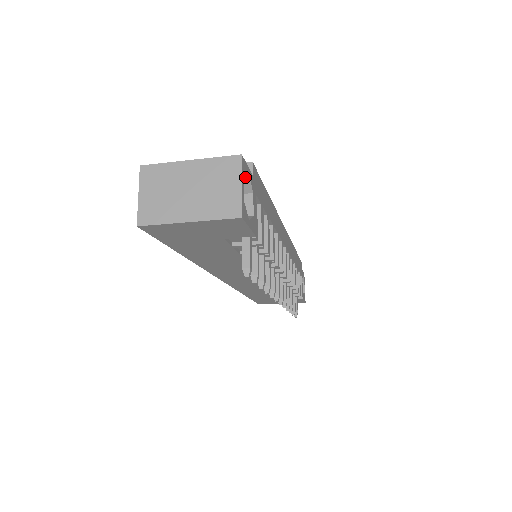
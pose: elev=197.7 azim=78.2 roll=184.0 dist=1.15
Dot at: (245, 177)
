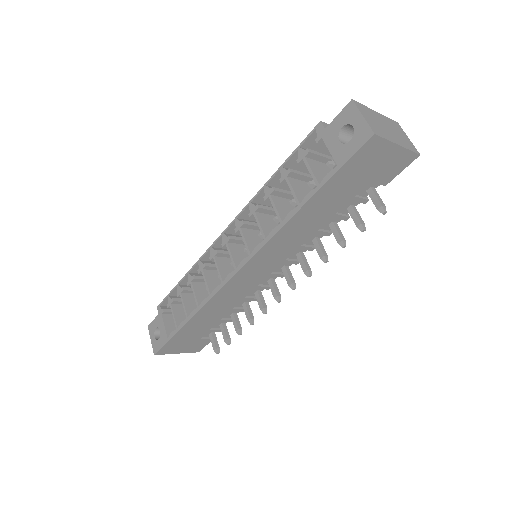
Dot at: occluded
